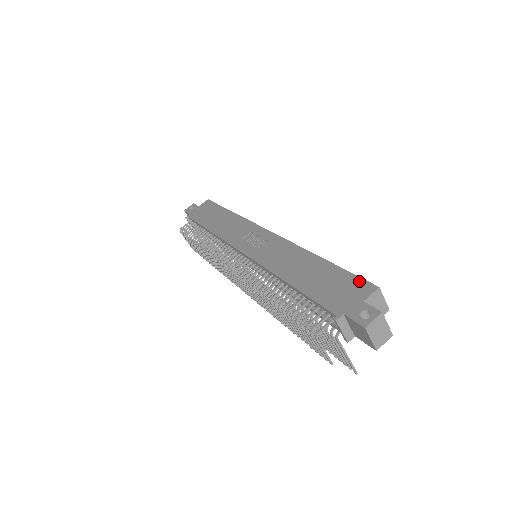
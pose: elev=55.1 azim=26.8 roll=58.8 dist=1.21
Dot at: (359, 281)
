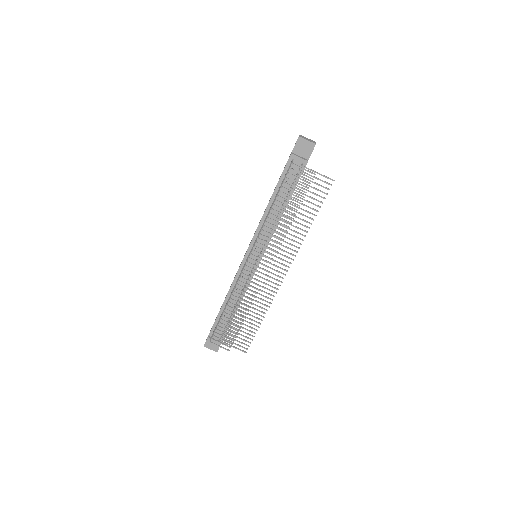
Dot at: occluded
